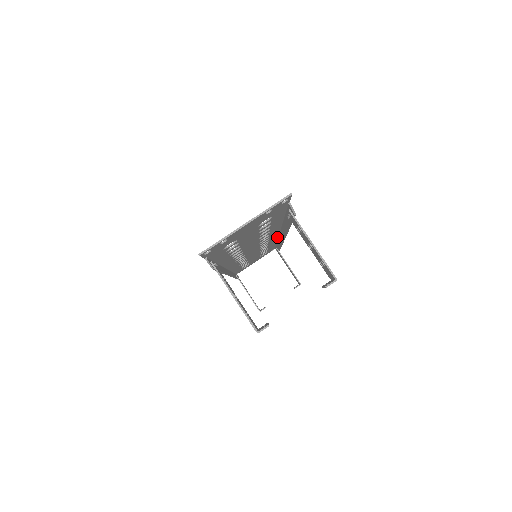
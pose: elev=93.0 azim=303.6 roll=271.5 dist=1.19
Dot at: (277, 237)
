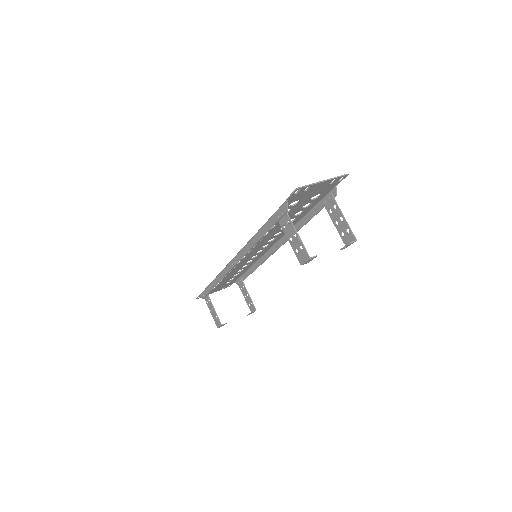
Dot at: (264, 254)
